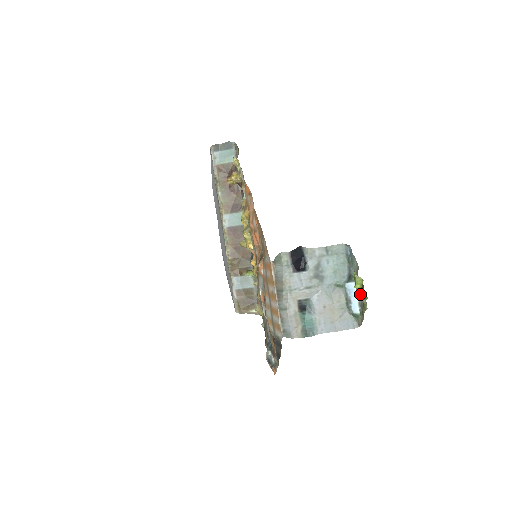
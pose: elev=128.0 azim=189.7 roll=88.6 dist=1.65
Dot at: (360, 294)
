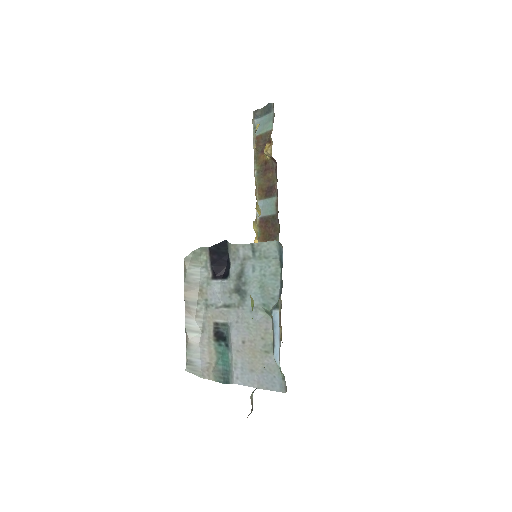
Dot at: (279, 332)
